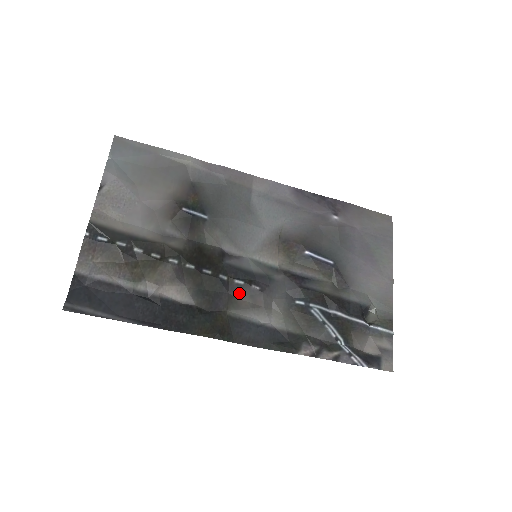
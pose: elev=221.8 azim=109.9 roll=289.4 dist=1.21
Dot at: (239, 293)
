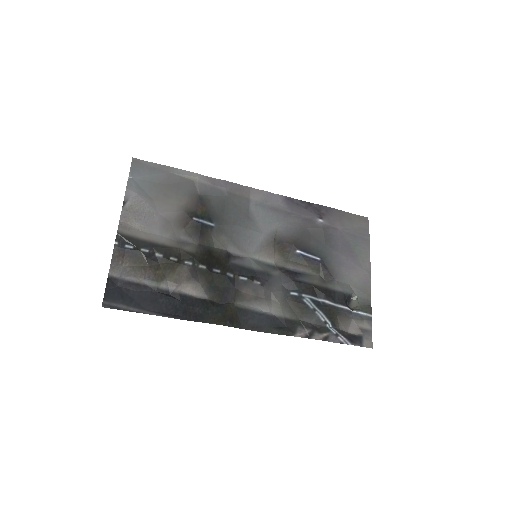
Dot at: (244, 288)
